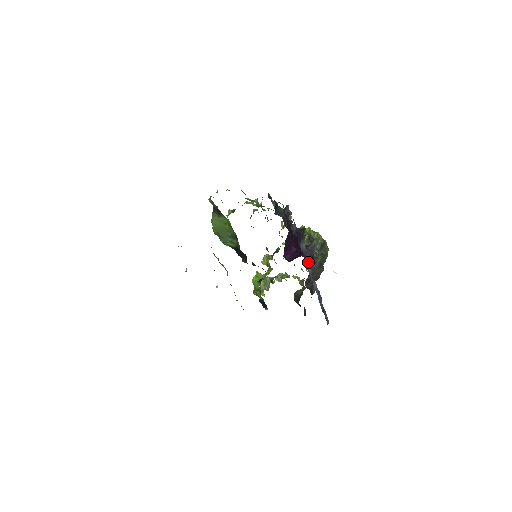
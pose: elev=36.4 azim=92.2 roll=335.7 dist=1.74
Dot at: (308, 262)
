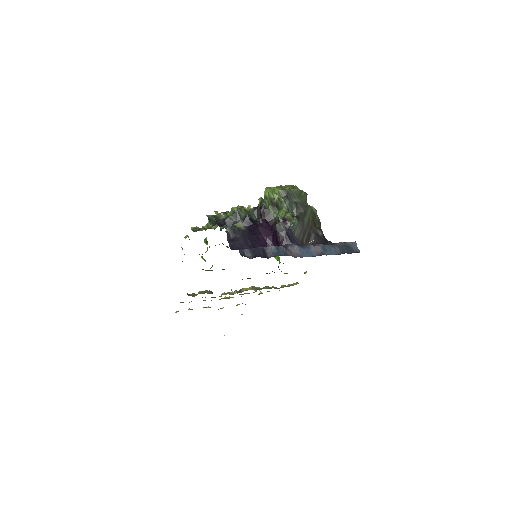
Dot at: (289, 245)
